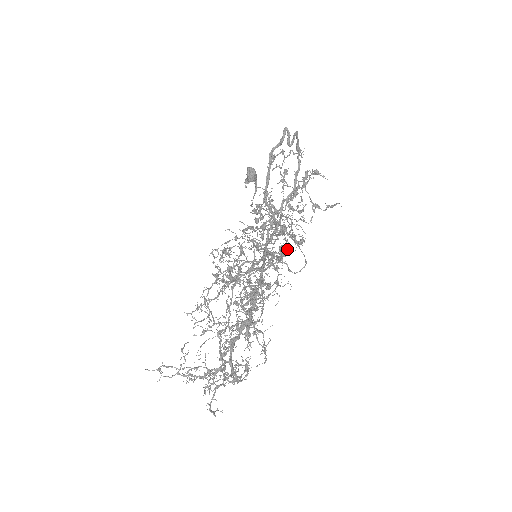
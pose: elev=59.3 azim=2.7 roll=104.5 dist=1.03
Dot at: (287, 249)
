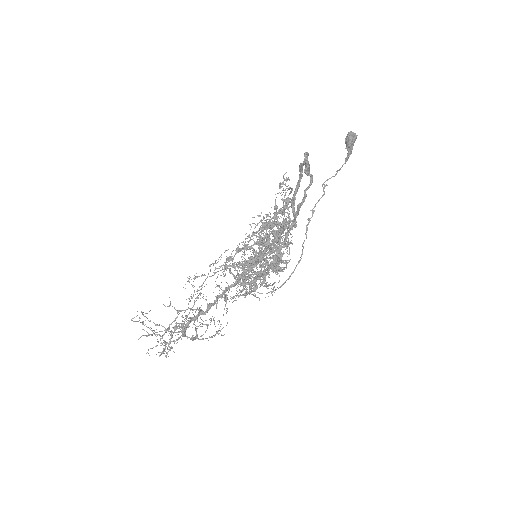
Dot at: occluded
